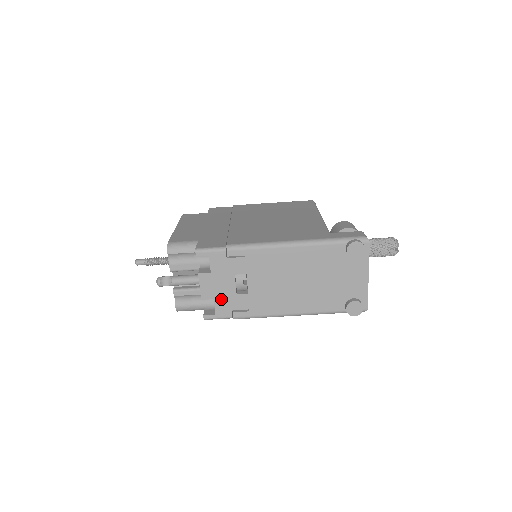
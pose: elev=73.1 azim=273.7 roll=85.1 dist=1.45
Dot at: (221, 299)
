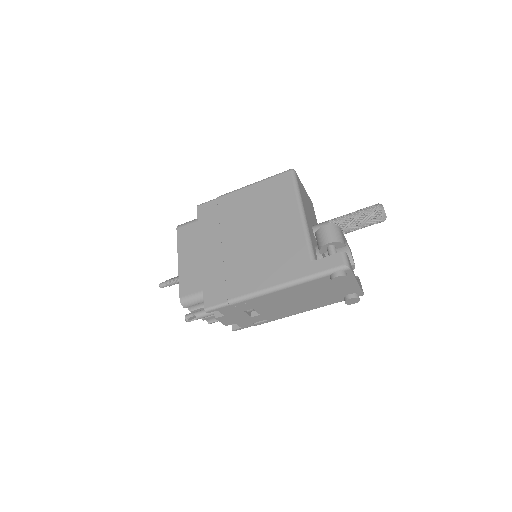
Dot at: (241, 322)
